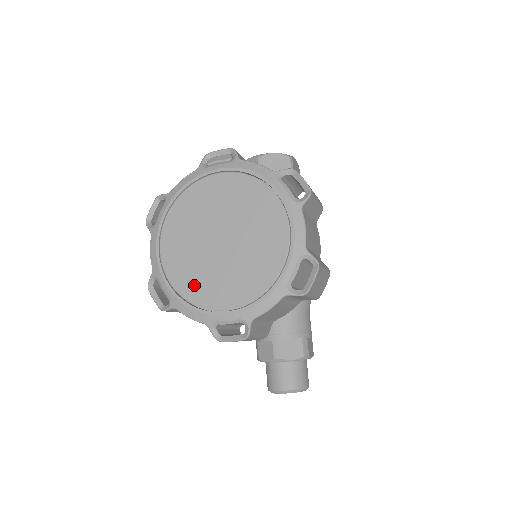
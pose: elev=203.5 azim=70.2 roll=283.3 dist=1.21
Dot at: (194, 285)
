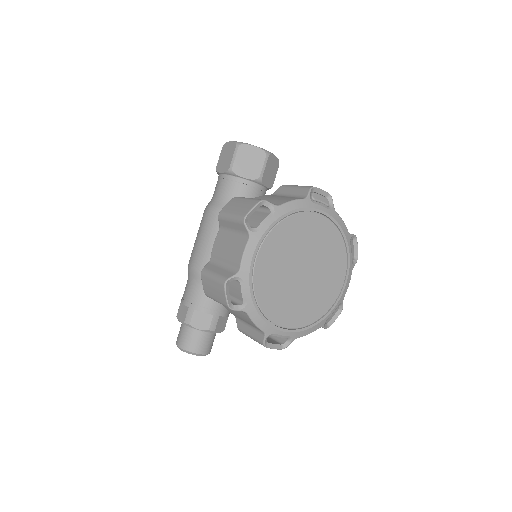
Dot at: (272, 300)
